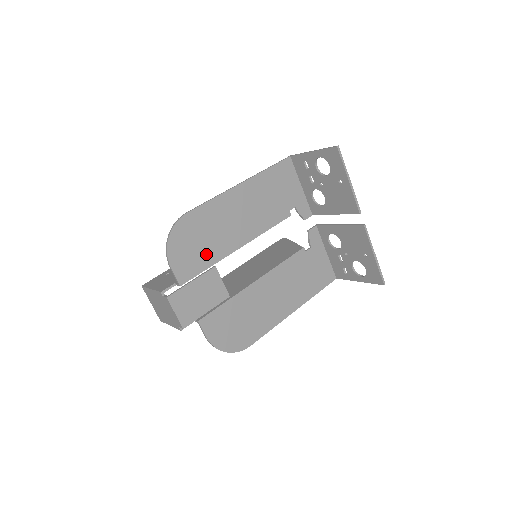
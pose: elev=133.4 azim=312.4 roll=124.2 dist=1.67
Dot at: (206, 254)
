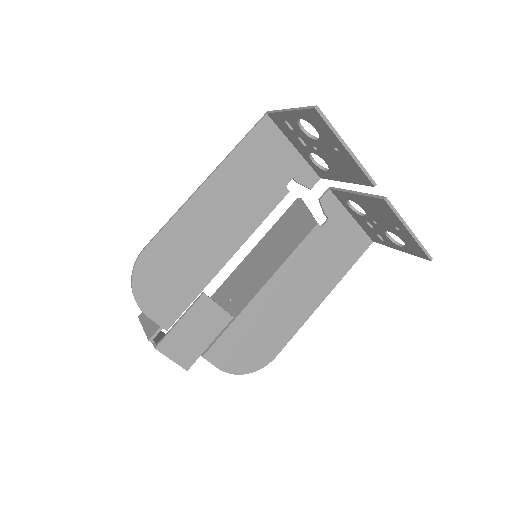
Dot at: (187, 284)
